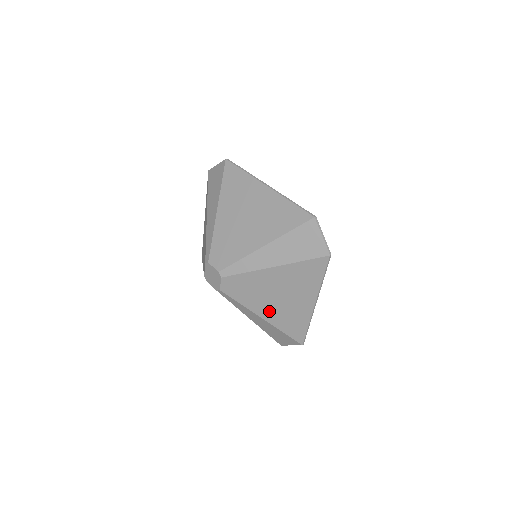
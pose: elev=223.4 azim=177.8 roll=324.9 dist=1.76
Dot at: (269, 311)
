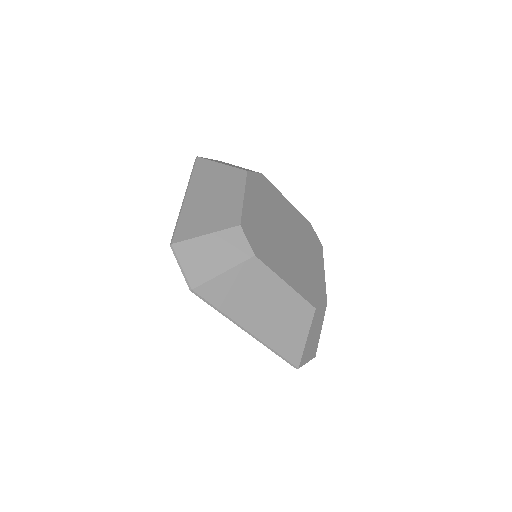
Dot at: occluded
